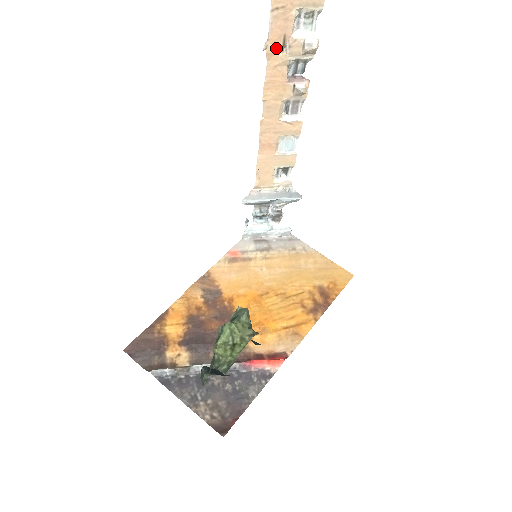
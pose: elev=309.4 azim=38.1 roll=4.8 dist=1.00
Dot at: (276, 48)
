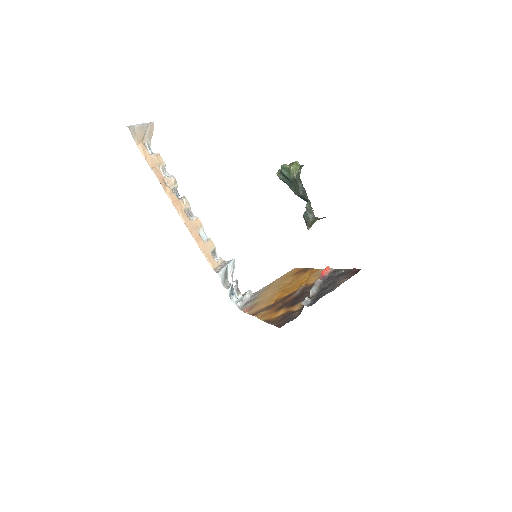
Dot at: (164, 185)
